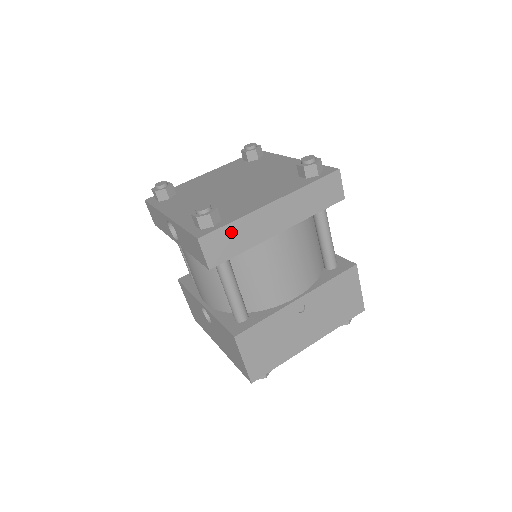
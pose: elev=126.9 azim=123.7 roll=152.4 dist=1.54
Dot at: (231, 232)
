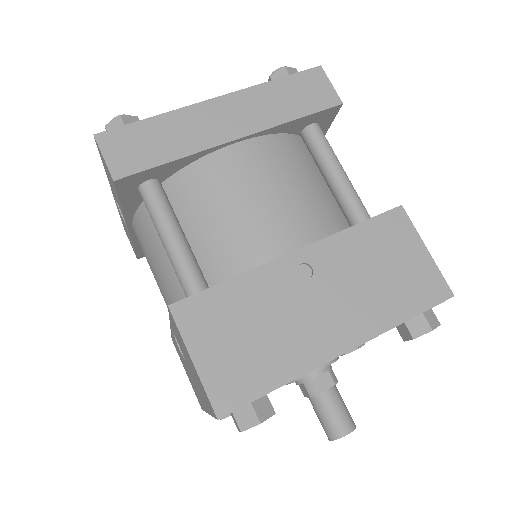
Dot at: (149, 131)
